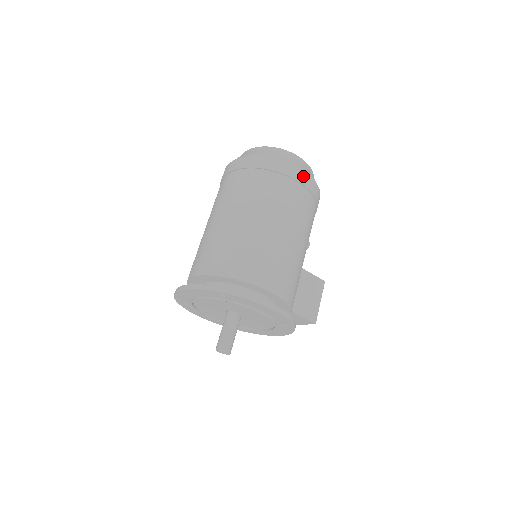
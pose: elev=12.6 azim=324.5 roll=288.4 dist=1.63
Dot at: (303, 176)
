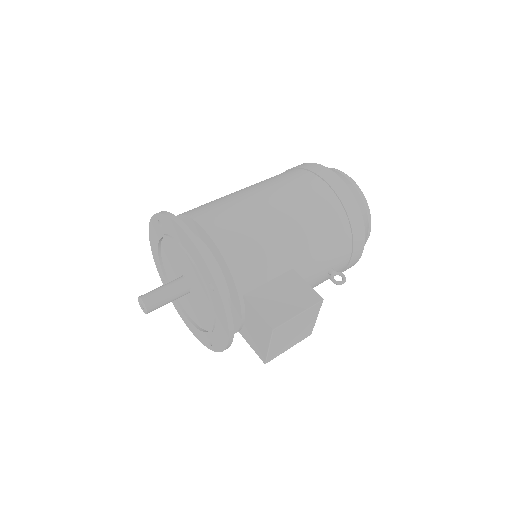
Dot at: (329, 175)
